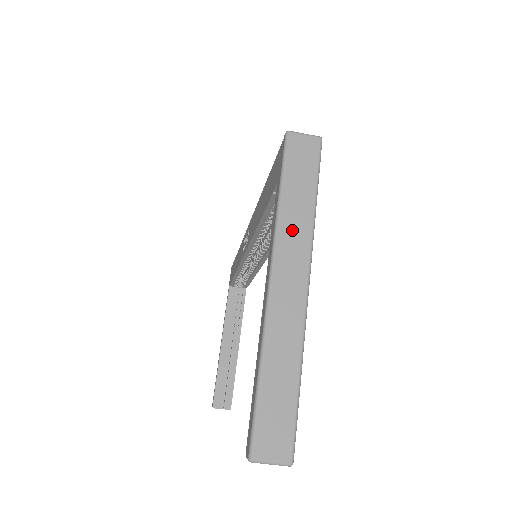
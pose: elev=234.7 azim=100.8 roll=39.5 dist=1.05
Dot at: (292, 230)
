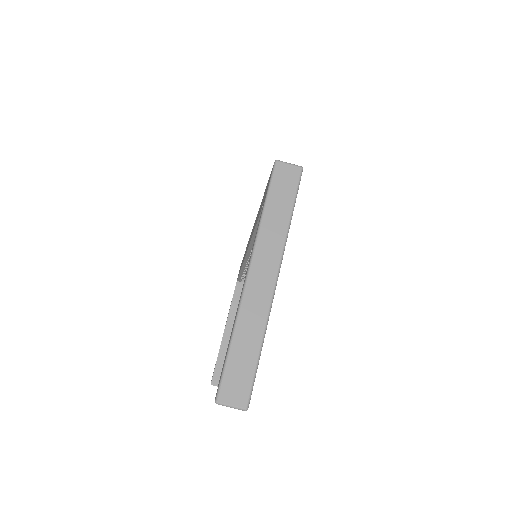
Dot at: (270, 237)
